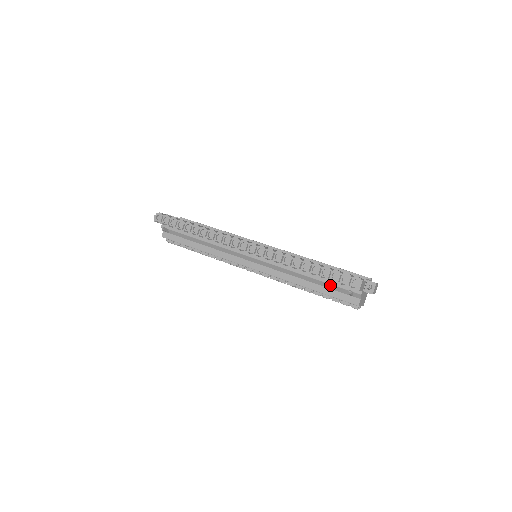
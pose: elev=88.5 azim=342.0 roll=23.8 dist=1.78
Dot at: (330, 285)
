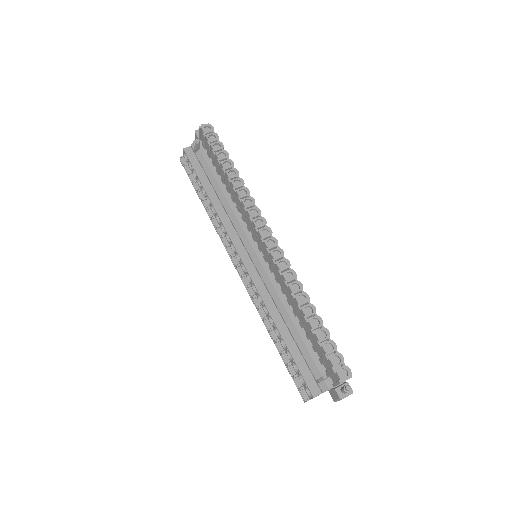
Dot at: (307, 351)
